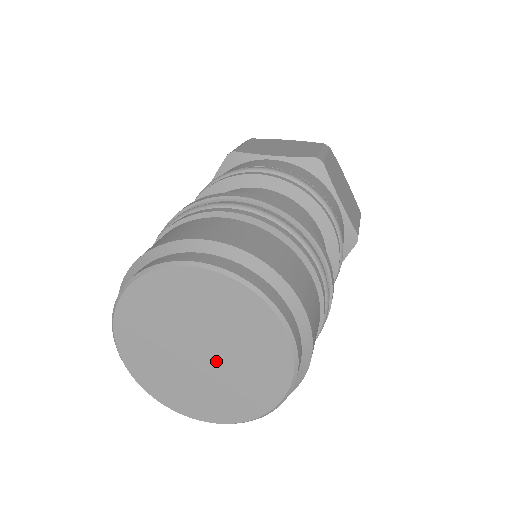
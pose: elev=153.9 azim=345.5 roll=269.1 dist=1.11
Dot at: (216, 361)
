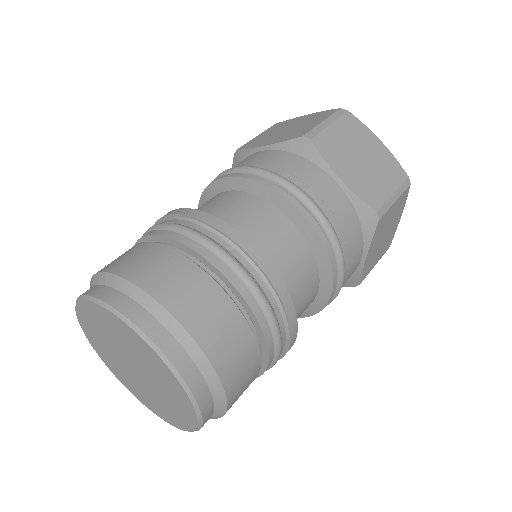
Dot at: (143, 380)
